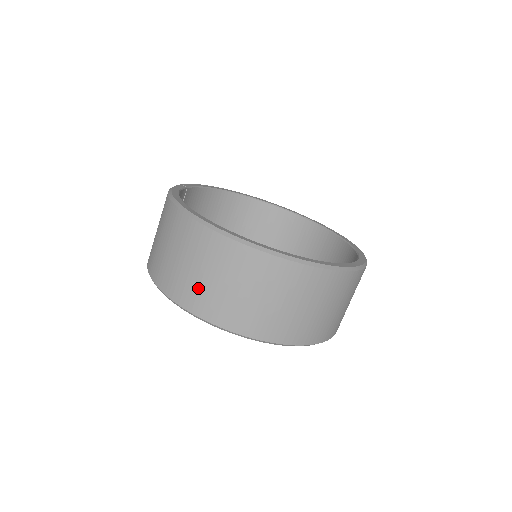
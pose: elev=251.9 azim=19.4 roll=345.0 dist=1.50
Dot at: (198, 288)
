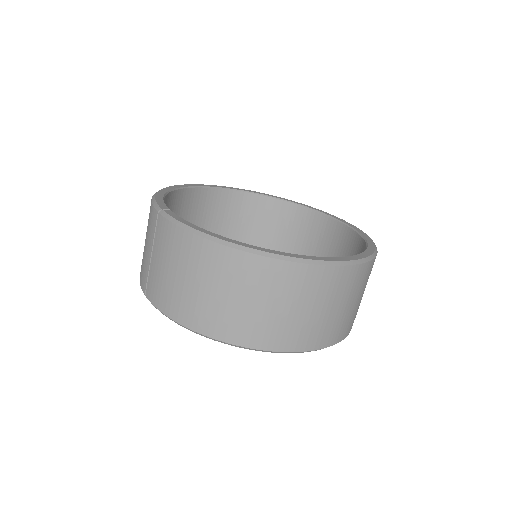
Dot at: (295, 326)
